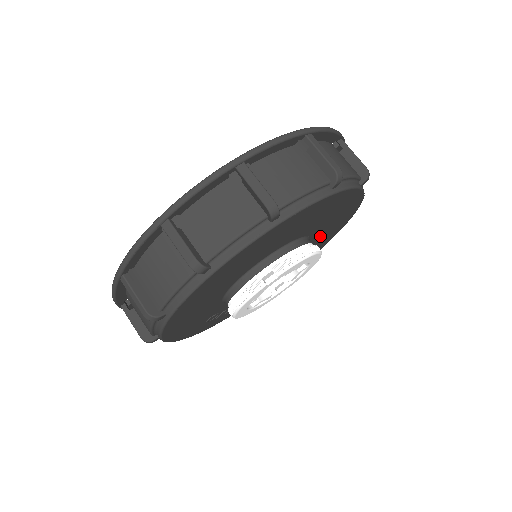
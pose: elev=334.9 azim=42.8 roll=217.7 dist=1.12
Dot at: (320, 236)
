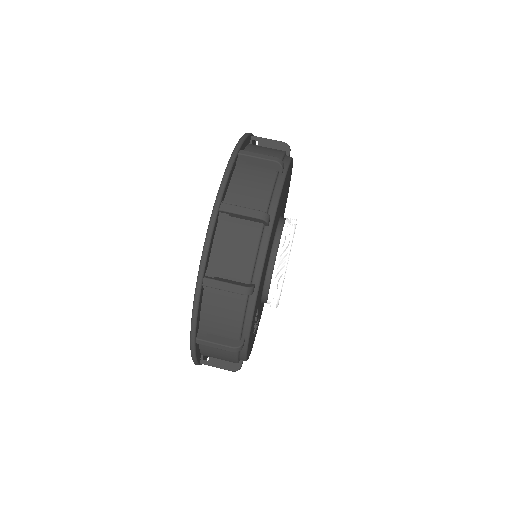
Dot at: occluded
